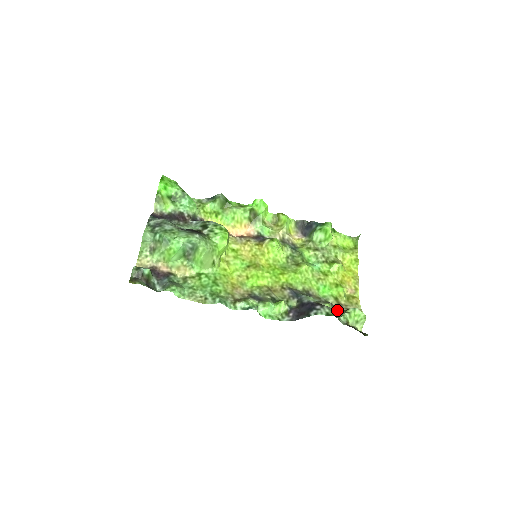
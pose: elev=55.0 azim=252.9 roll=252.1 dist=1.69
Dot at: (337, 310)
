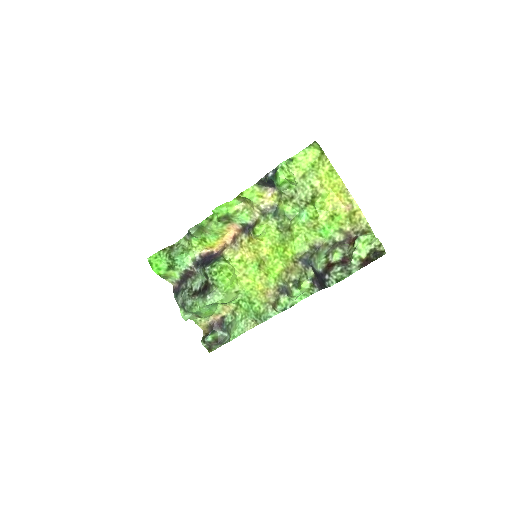
Dot at: (347, 247)
